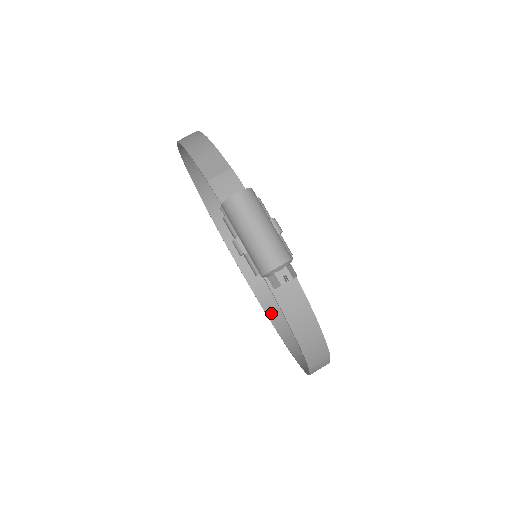
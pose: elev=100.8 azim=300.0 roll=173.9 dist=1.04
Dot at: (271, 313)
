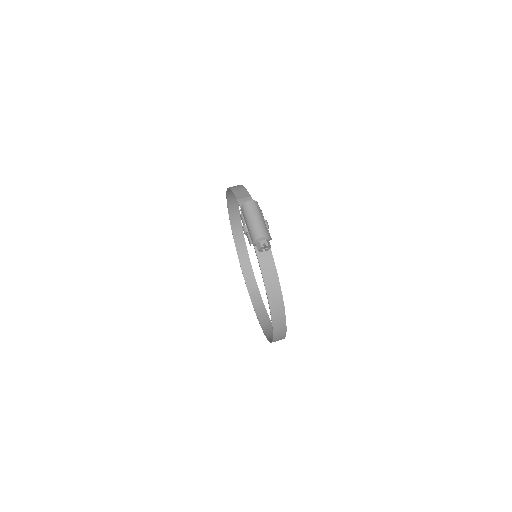
Dot at: (262, 321)
